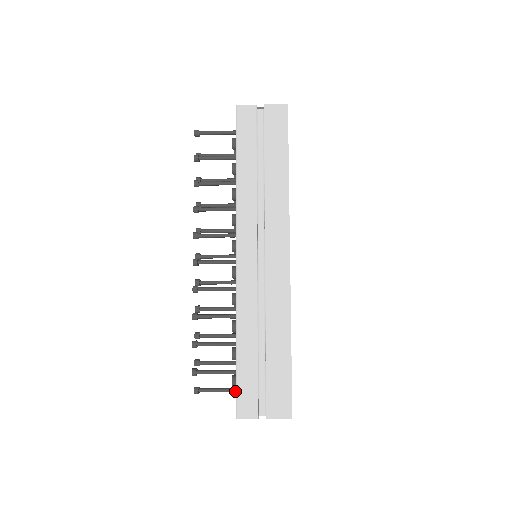
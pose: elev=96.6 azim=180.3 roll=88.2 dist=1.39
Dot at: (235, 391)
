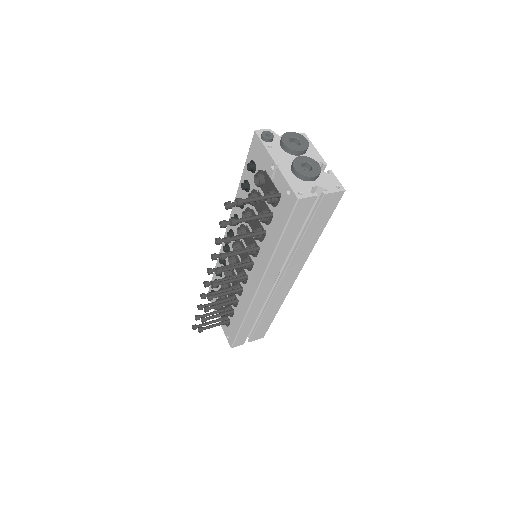
Dot at: (221, 321)
